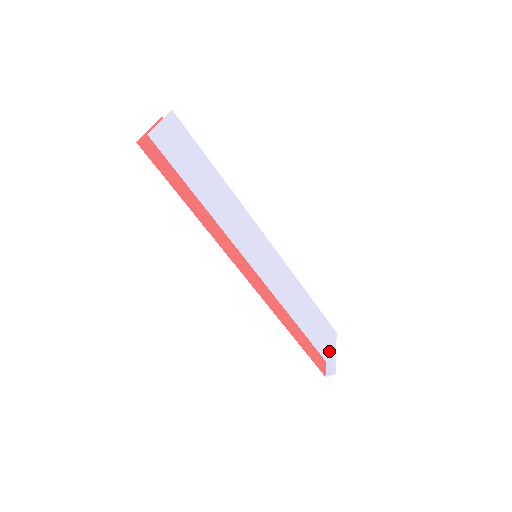
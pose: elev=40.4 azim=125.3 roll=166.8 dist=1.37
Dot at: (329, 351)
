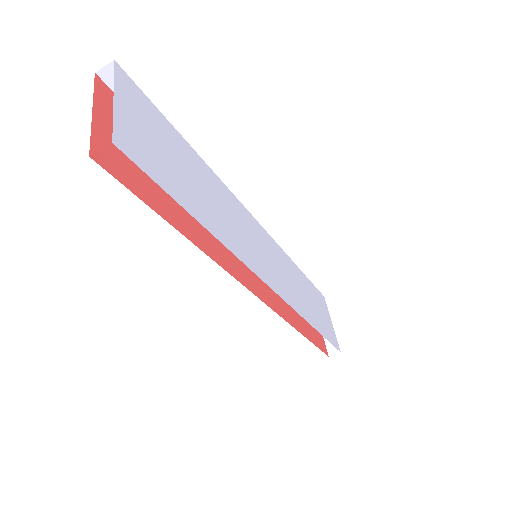
Dot at: (330, 329)
